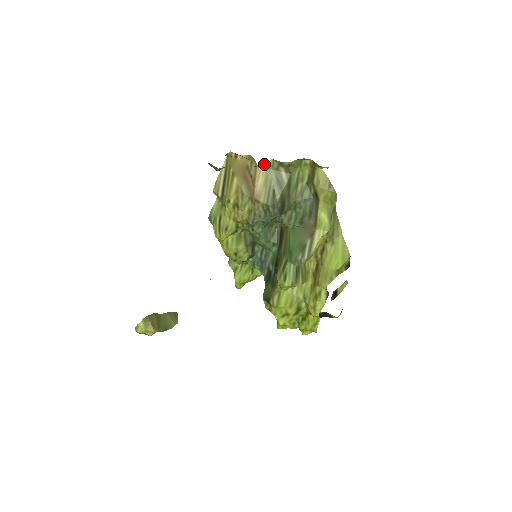
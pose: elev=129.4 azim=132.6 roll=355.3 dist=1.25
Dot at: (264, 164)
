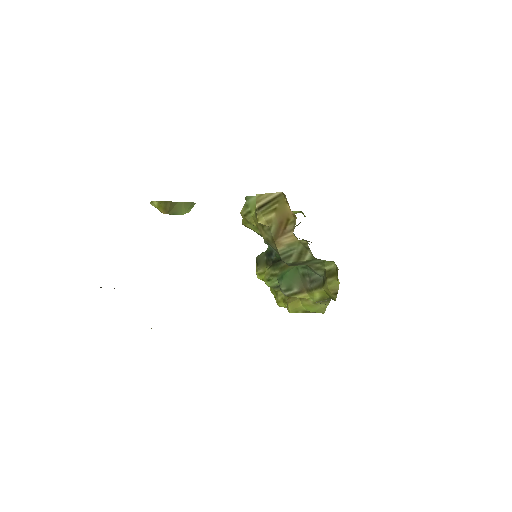
Dot at: occluded
